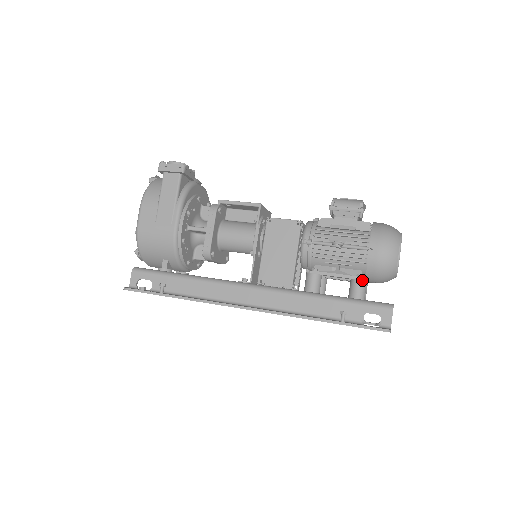
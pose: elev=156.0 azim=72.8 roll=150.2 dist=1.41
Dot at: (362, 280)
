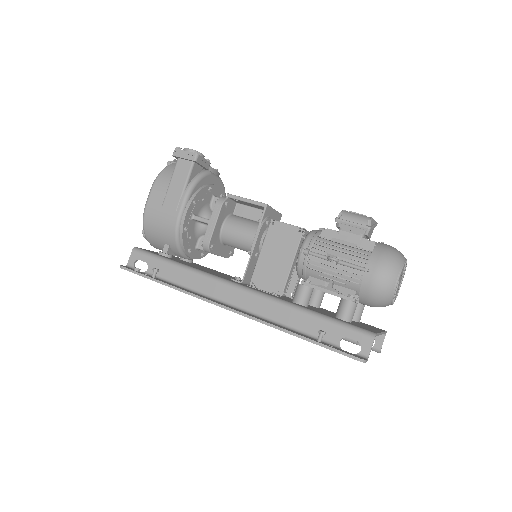
Dot at: (352, 301)
